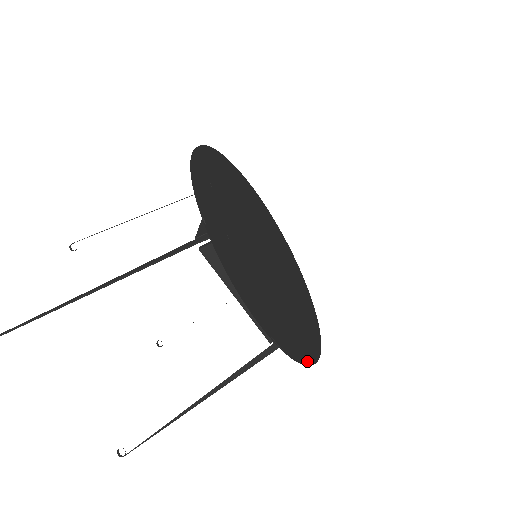
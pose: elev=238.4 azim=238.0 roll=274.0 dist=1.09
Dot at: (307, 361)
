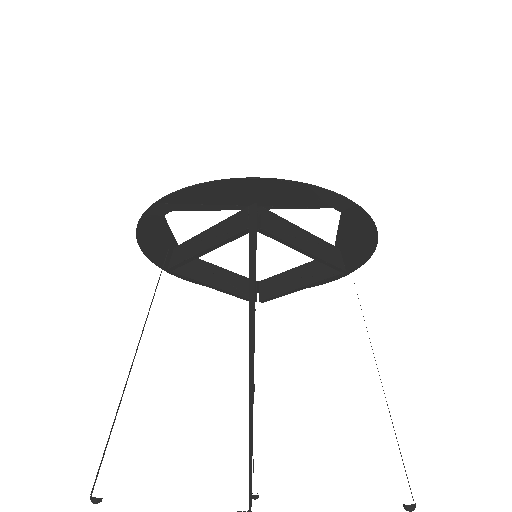
Dot at: (248, 181)
